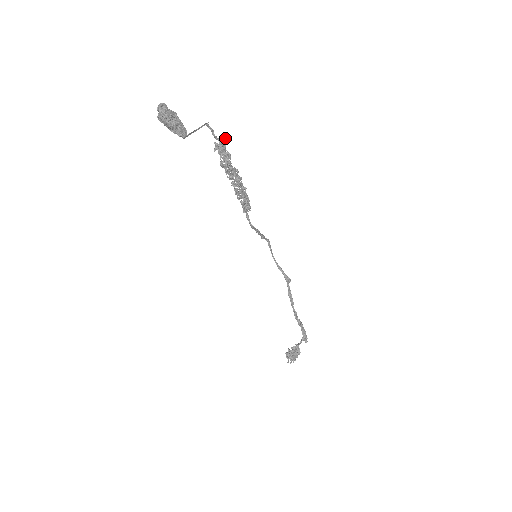
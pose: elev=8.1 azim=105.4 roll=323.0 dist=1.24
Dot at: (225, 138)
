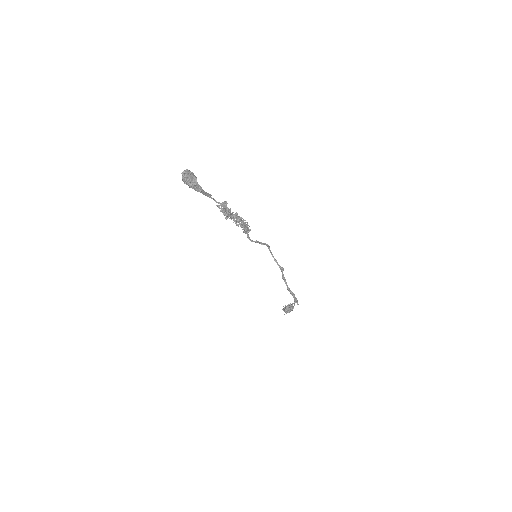
Dot at: (225, 201)
